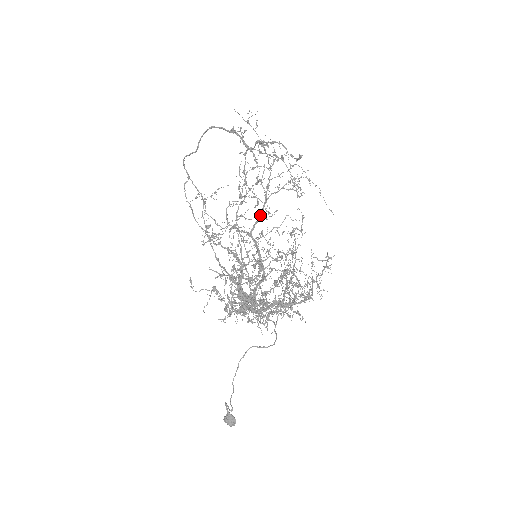
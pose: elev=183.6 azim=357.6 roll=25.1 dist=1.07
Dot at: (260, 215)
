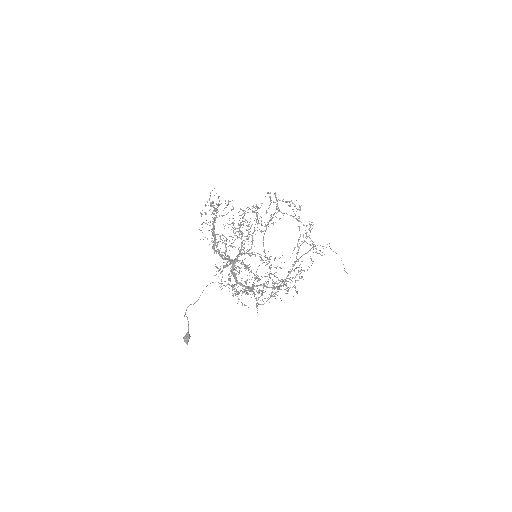
Dot at: (292, 268)
